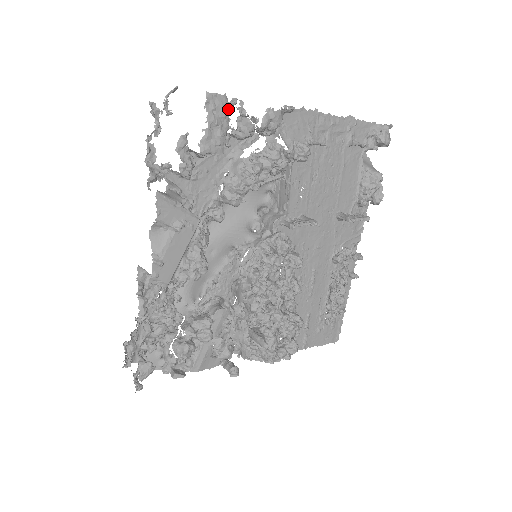
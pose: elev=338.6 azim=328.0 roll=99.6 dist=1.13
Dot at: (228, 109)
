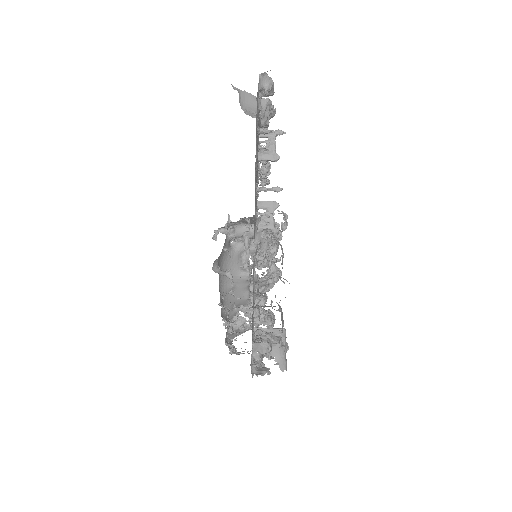
Dot at: occluded
